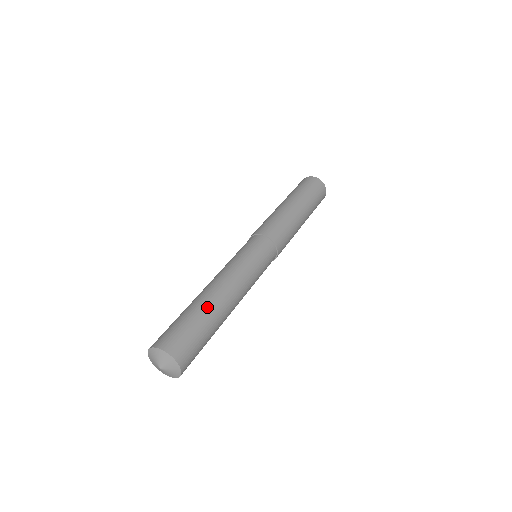
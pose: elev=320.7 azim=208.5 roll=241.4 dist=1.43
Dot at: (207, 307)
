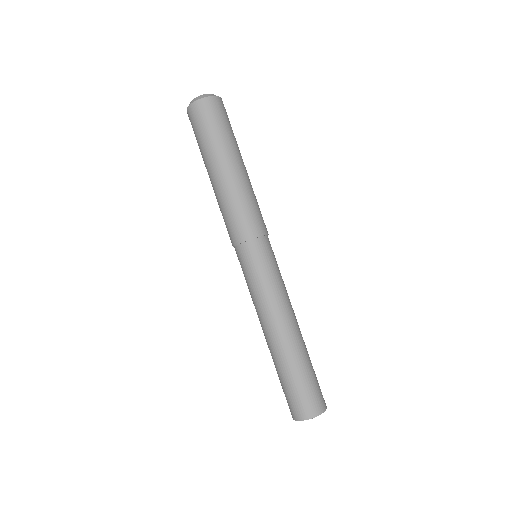
Dot at: (289, 359)
